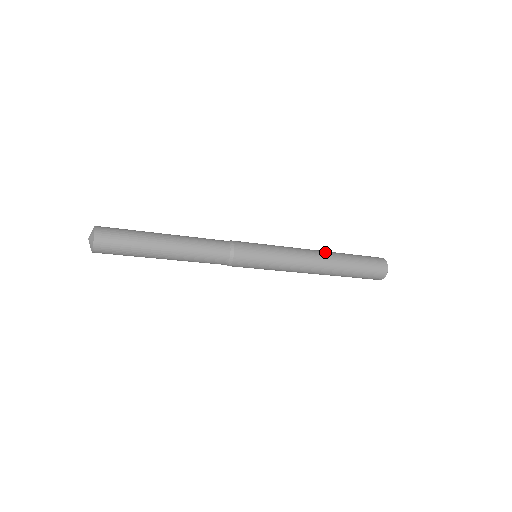
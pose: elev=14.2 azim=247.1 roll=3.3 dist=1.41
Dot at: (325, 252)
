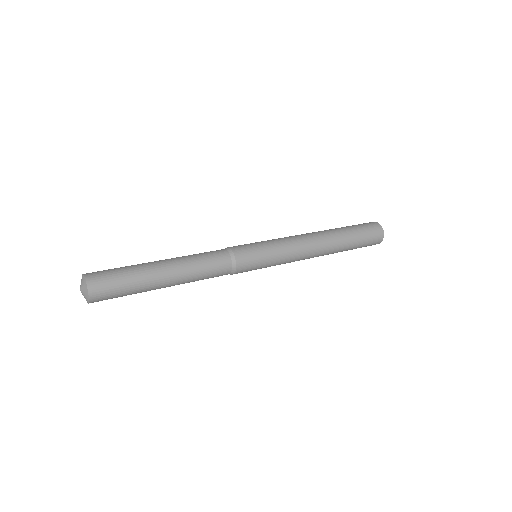
Dot at: (322, 233)
